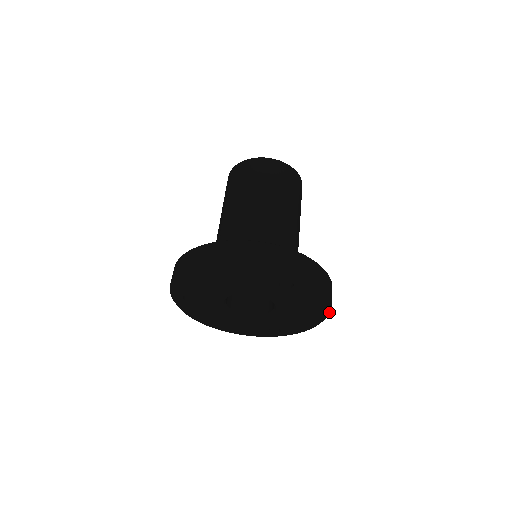
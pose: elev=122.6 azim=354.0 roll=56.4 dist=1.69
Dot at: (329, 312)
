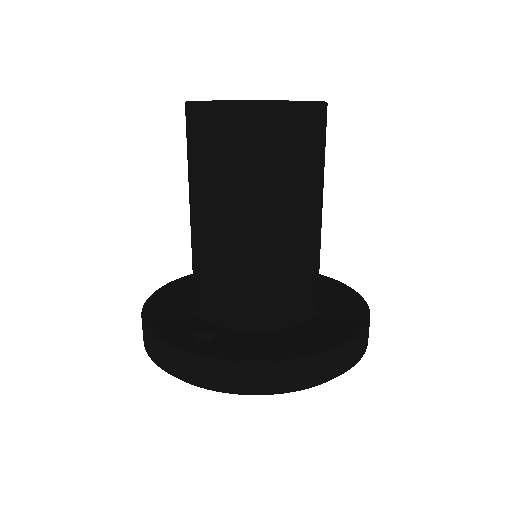
Dot at: occluded
